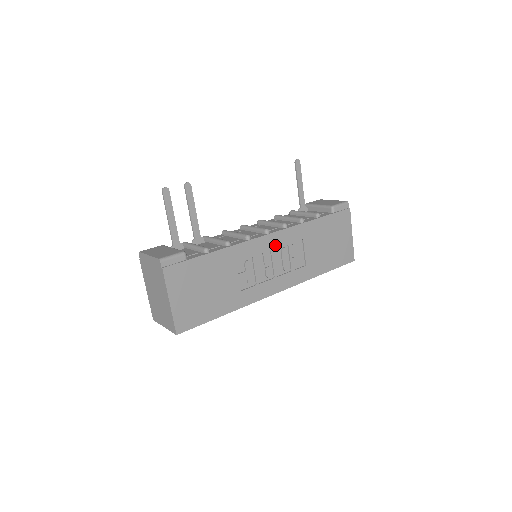
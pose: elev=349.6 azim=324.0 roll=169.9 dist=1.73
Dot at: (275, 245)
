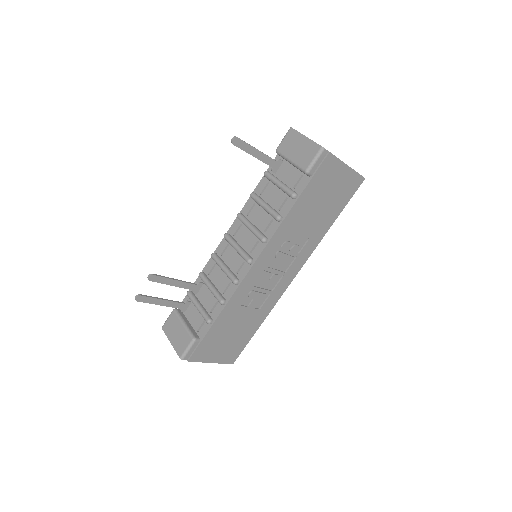
Dot at: (266, 263)
